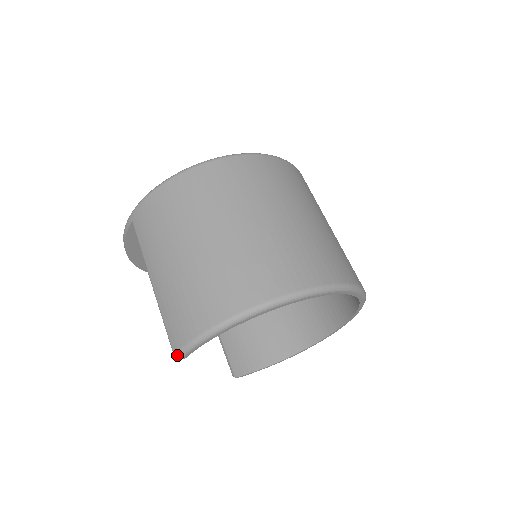
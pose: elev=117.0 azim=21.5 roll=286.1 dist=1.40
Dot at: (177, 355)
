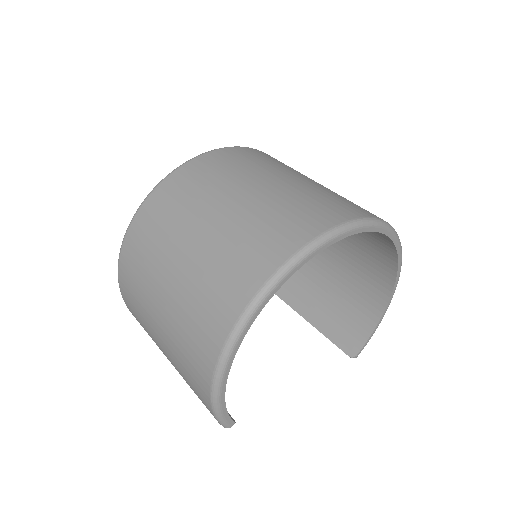
Dot at: (224, 427)
